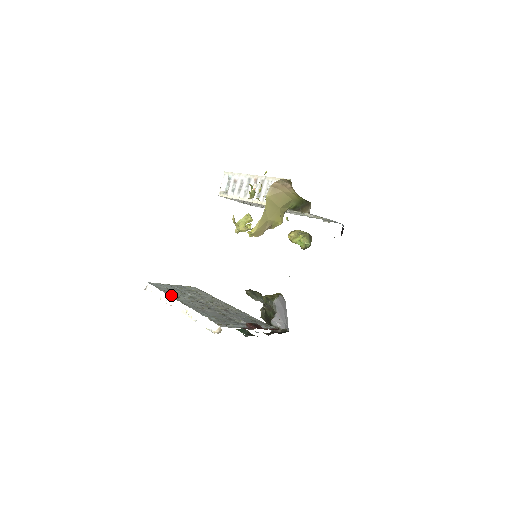
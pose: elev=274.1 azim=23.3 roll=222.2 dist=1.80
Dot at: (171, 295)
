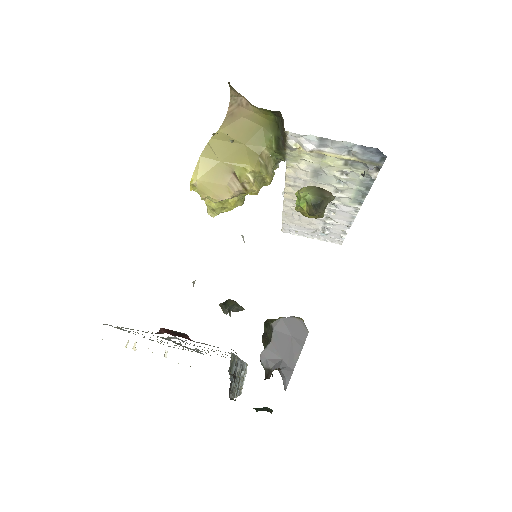
Dot at: occluded
